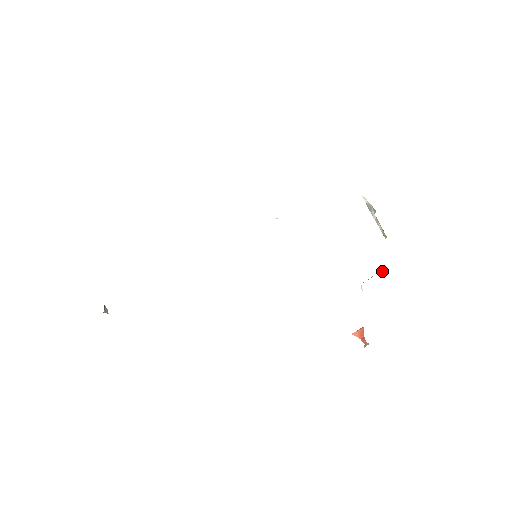
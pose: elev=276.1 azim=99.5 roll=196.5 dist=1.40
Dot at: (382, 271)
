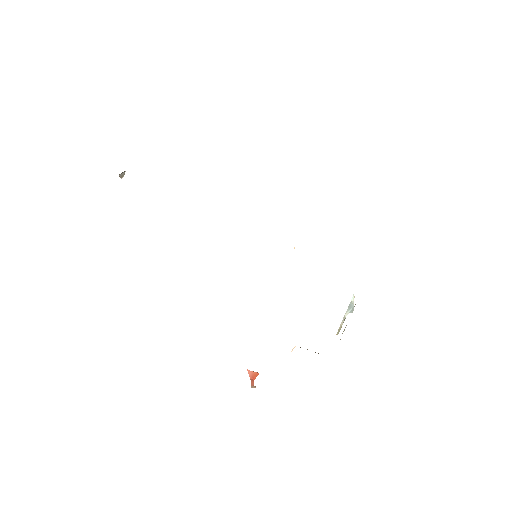
Dot at: occluded
